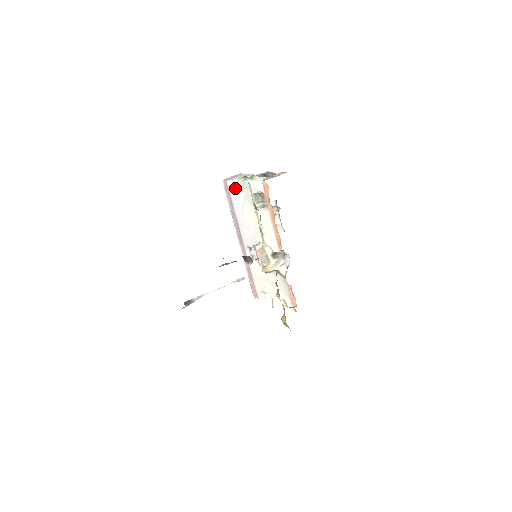
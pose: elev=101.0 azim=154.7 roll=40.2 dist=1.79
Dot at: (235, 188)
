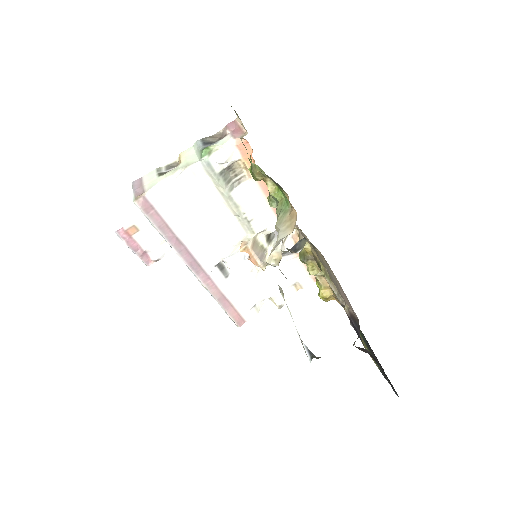
Dot at: (167, 195)
